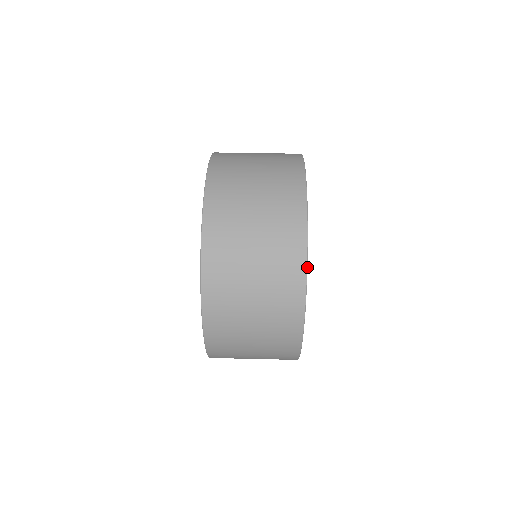
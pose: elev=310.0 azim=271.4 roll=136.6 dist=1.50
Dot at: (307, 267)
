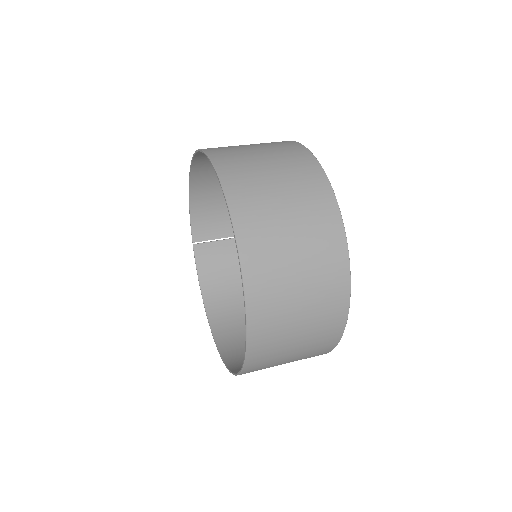
Dot at: occluded
